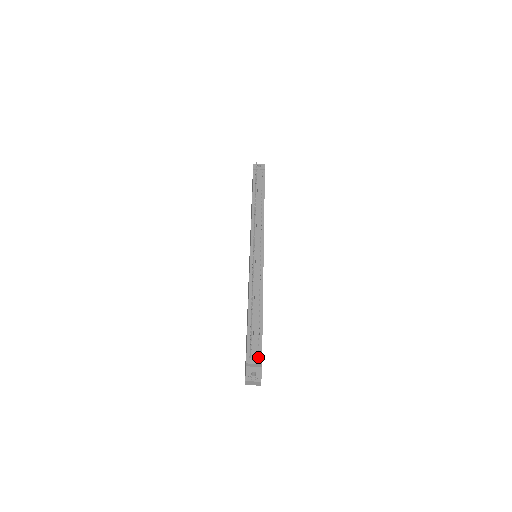
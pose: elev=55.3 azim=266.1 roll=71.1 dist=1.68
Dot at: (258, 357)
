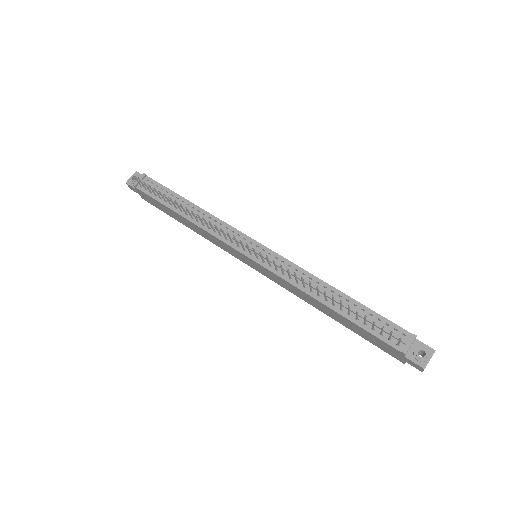
Dot at: (402, 335)
